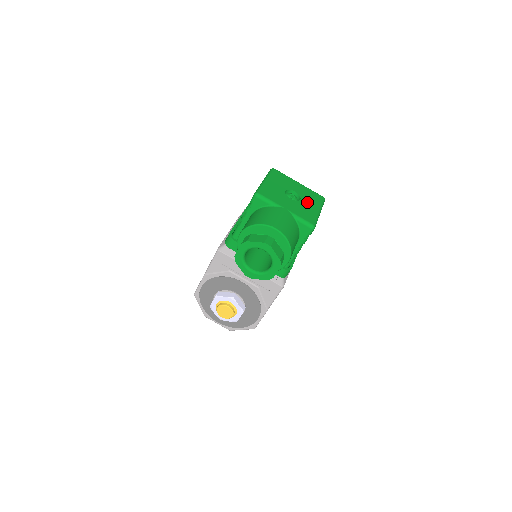
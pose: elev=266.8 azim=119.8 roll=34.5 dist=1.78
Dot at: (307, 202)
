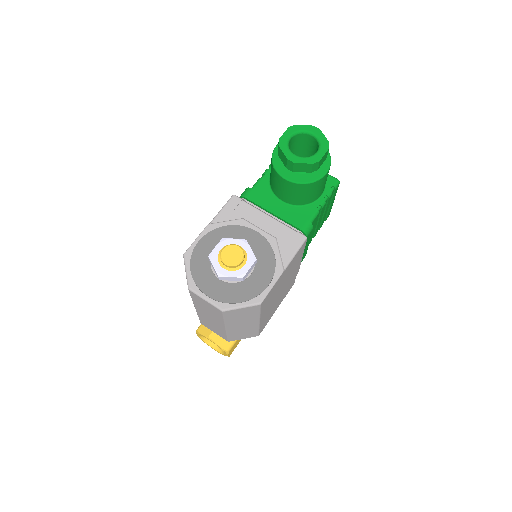
Dot at: occluded
